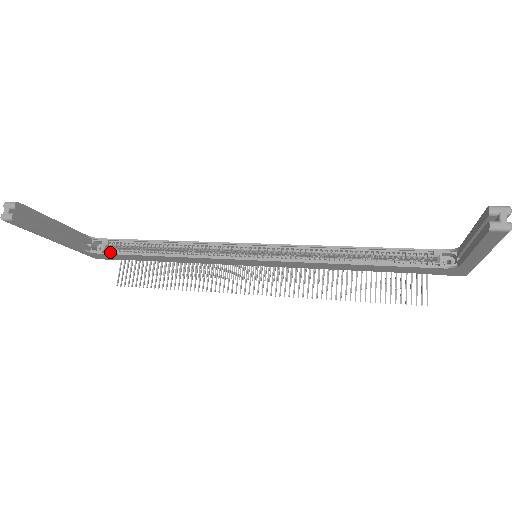
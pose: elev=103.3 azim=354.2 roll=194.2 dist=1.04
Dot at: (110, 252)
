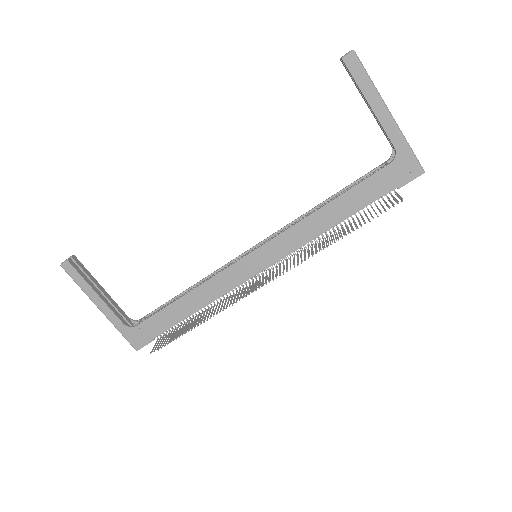
Dot at: (145, 321)
